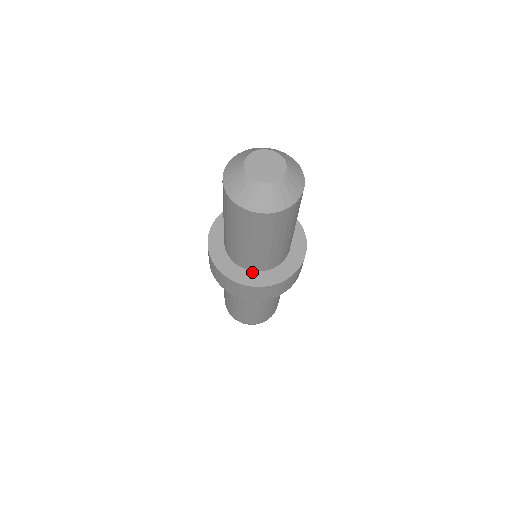
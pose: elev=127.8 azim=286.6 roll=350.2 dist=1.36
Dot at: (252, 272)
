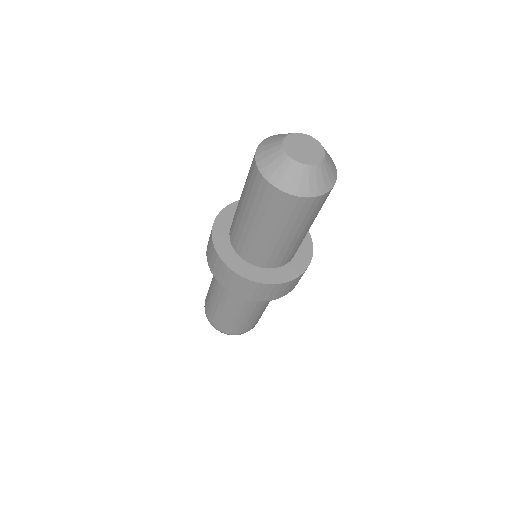
Dot at: (256, 267)
